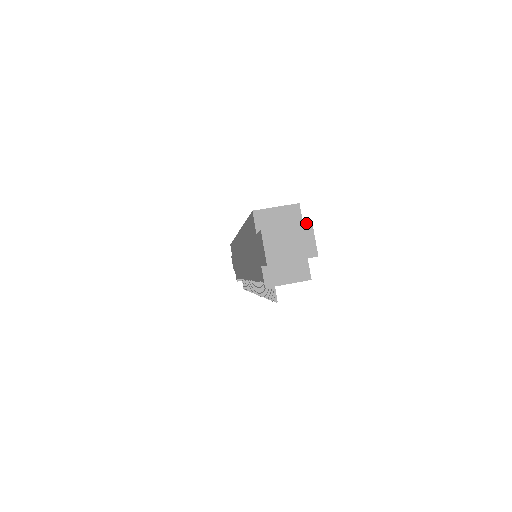
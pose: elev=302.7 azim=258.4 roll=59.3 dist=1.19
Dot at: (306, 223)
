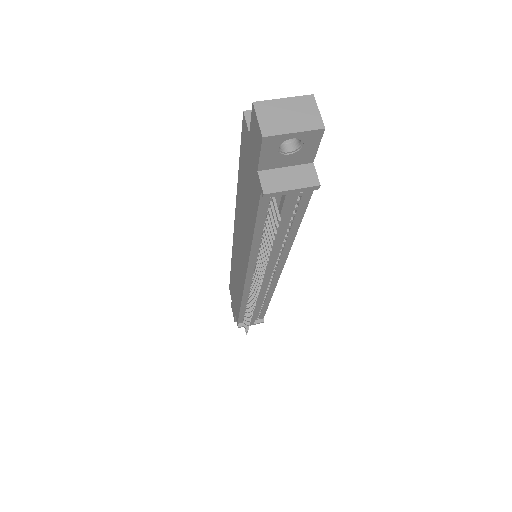
Dot at: (306, 96)
